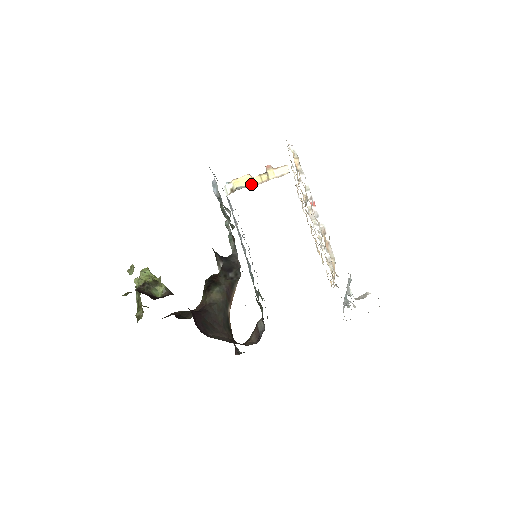
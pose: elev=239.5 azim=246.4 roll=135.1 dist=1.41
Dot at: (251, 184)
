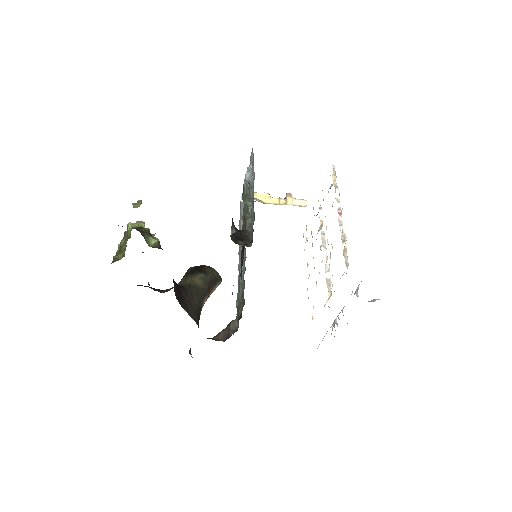
Dot at: (268, 202)
